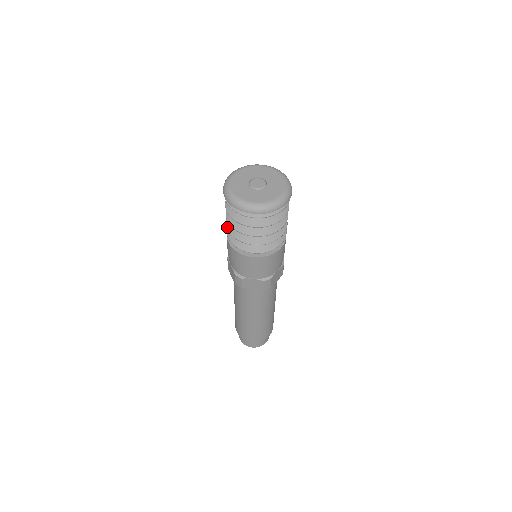
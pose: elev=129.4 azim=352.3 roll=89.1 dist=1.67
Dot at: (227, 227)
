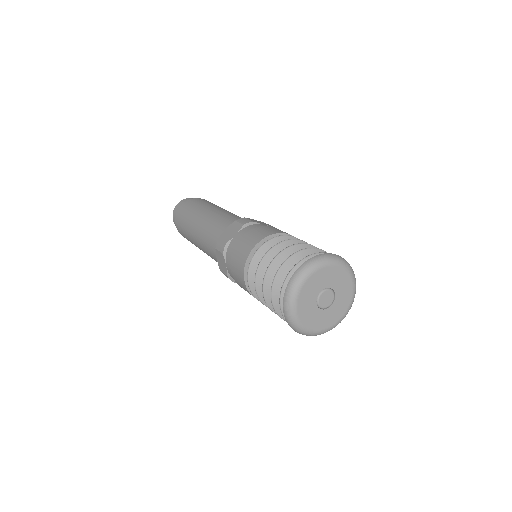
Dot at: (255, 285)
